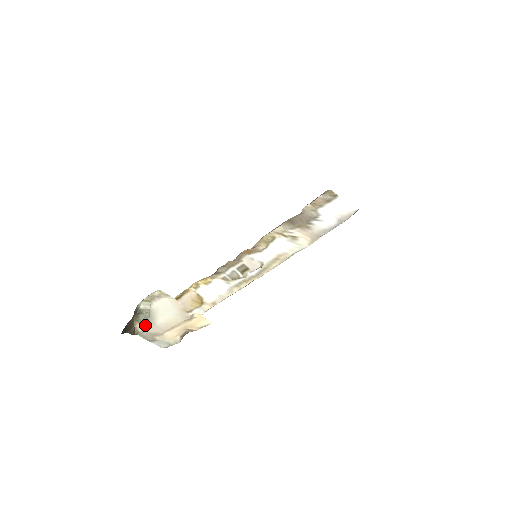
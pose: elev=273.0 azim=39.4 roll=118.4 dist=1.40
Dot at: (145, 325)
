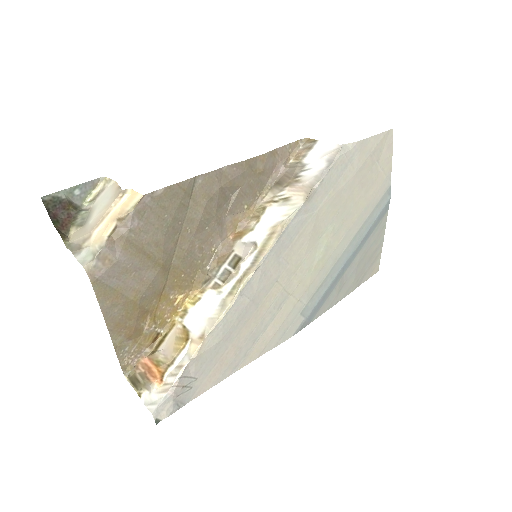
Dot at: (79, 232)
